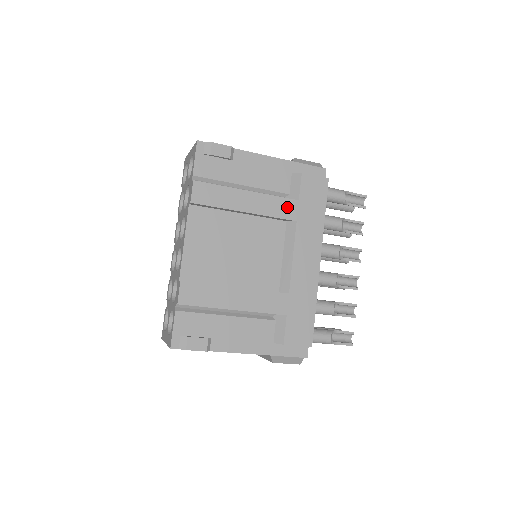
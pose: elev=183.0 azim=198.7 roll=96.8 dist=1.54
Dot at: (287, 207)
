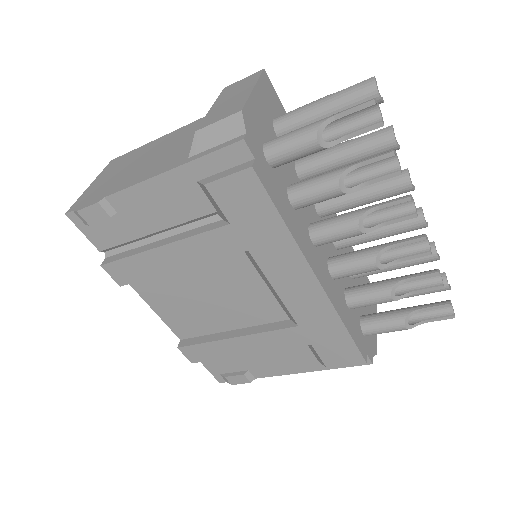
Dot at: (221, 240)
